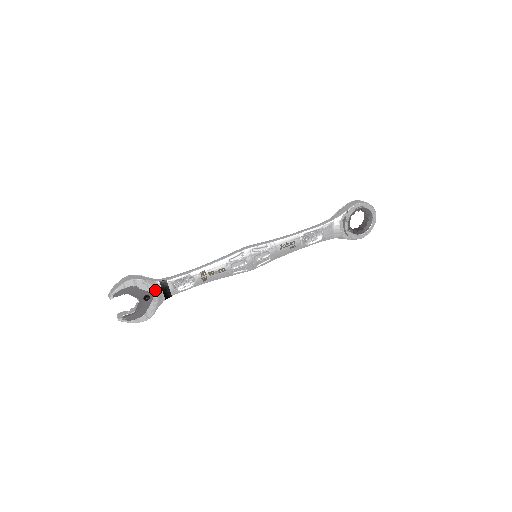
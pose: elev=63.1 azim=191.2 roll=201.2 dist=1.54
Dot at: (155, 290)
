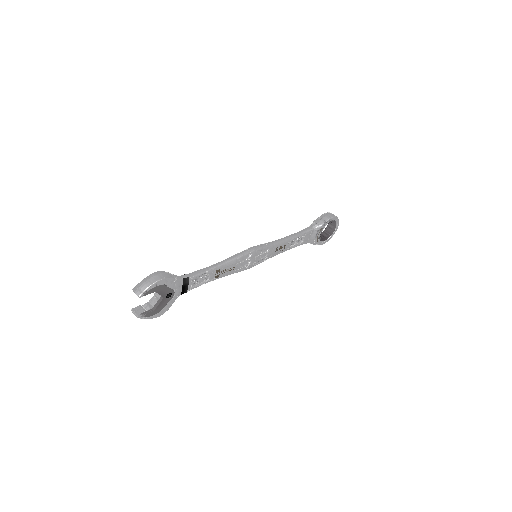
Dot at: (178, 288)
